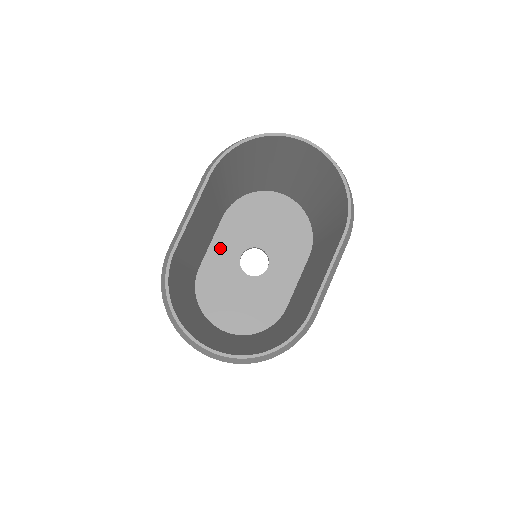
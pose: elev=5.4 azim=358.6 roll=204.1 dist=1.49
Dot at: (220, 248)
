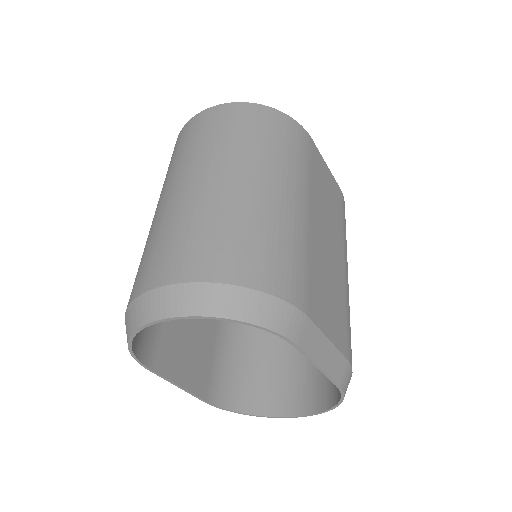
Dot at: occluded
